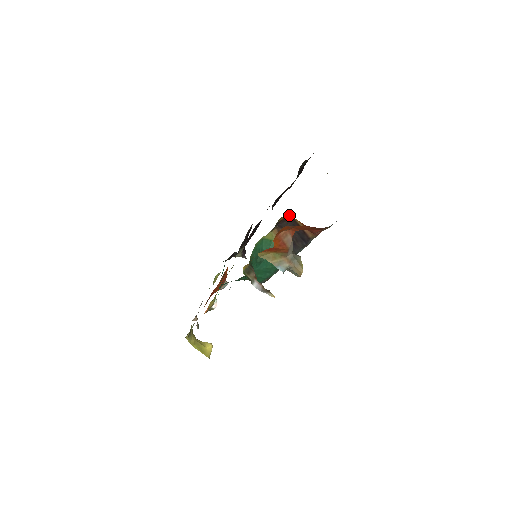
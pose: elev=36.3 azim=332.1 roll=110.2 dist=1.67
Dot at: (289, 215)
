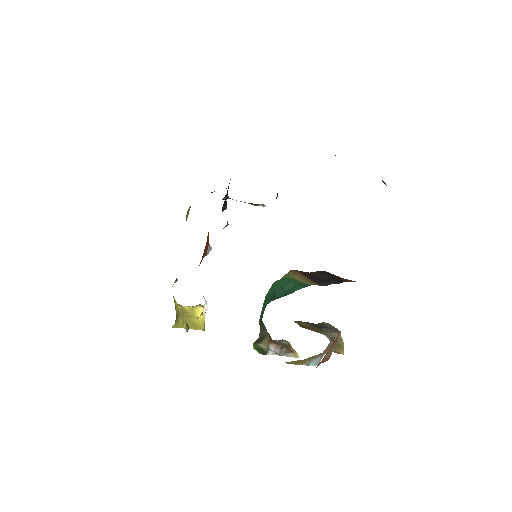
Dot at: occluded
